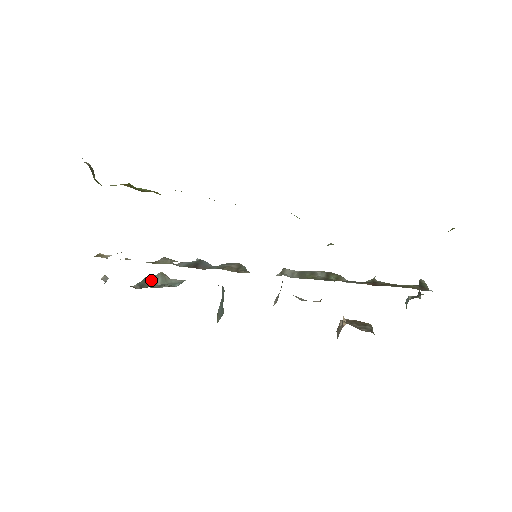
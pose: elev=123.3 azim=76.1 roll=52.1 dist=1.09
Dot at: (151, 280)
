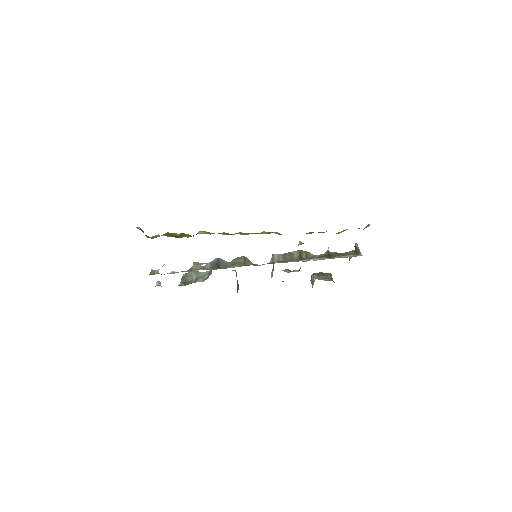
Dot at: (188, 276)
